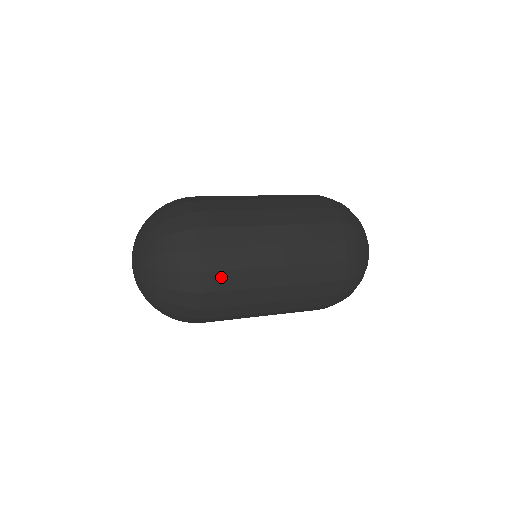
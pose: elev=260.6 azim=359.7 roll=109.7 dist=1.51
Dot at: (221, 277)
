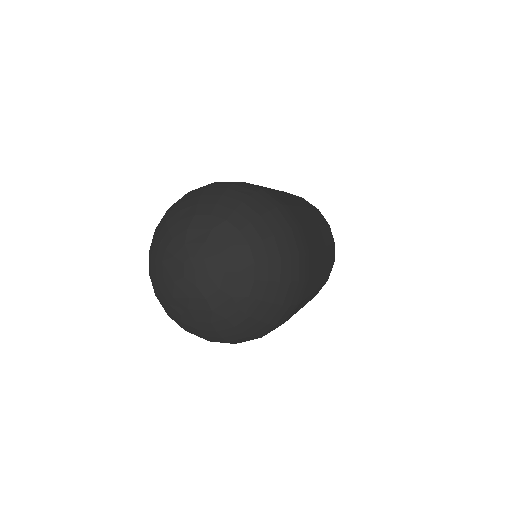
Dot at: (308, 284)
